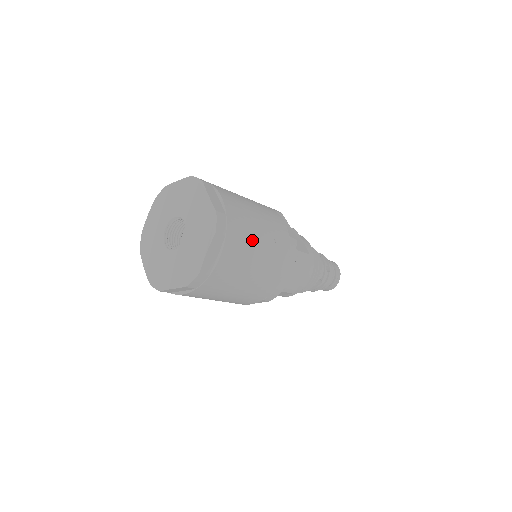
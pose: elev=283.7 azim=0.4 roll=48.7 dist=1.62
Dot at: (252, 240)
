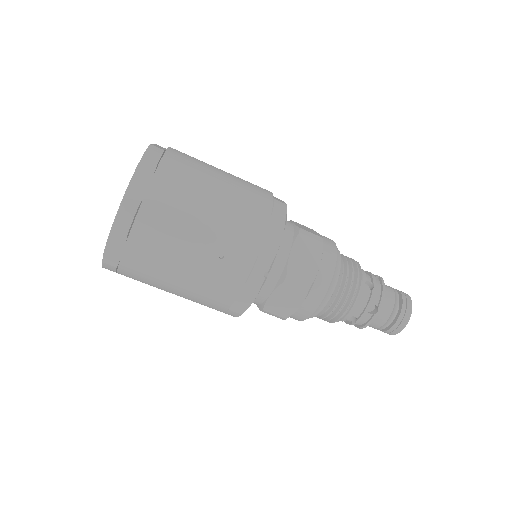
Dot at: (176, 247)
